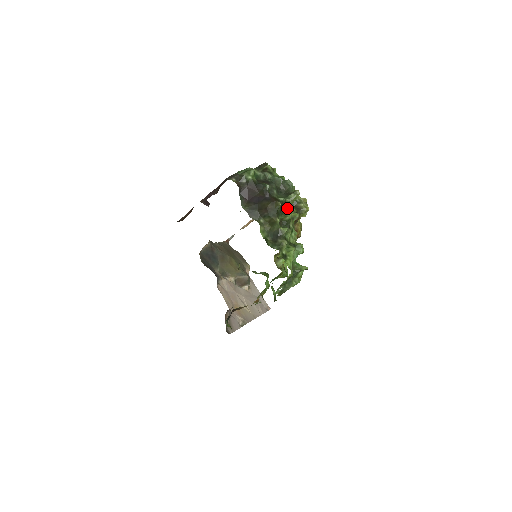
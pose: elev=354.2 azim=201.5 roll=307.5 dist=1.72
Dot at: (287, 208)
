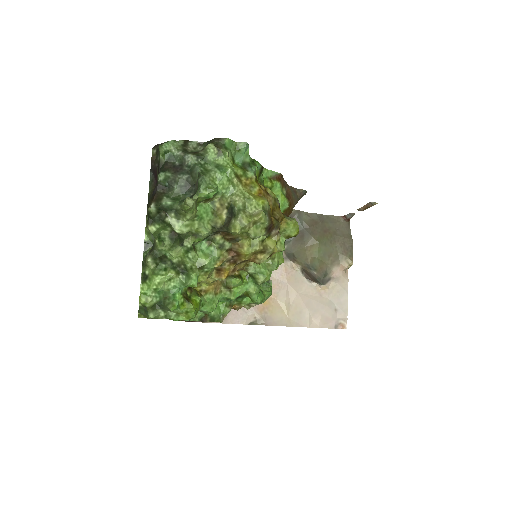
Dot at: (178, 217)
